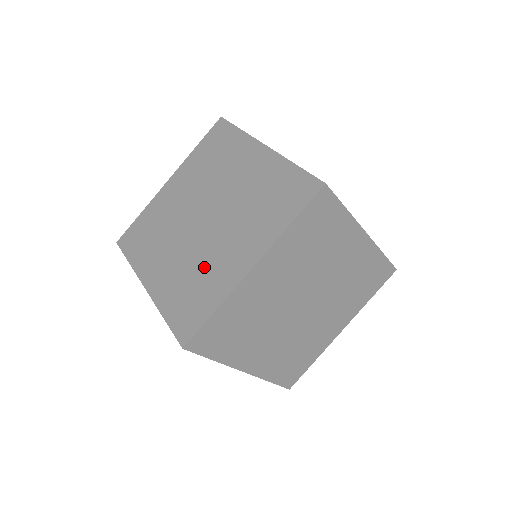
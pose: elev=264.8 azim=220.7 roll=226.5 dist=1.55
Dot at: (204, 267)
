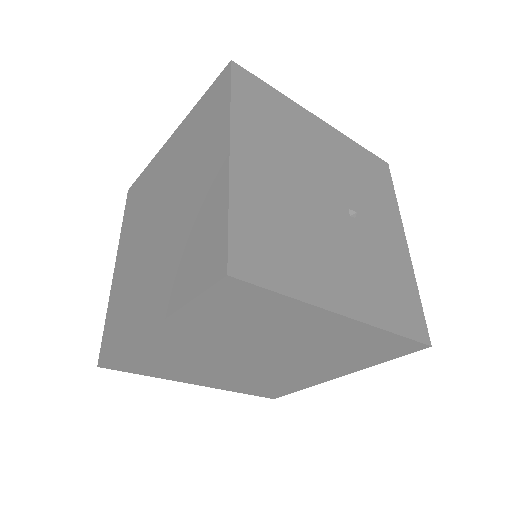
Dot at: (278, 378)
